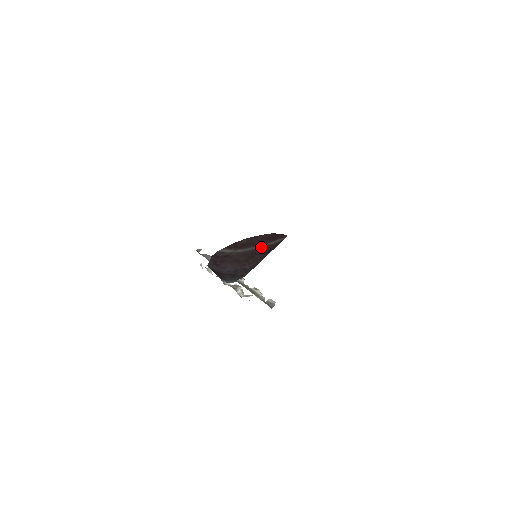
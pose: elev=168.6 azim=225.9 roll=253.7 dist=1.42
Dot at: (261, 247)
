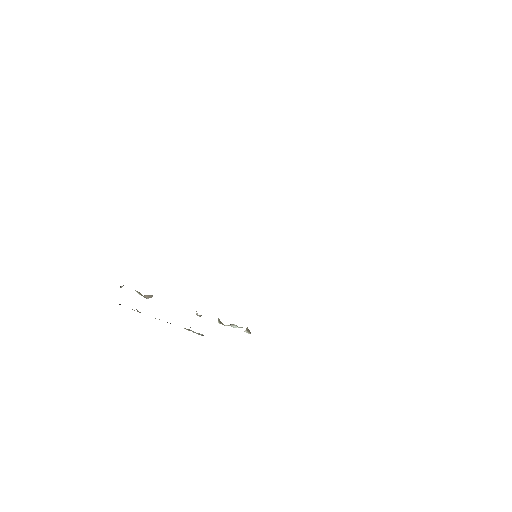
Dot at: occluded
